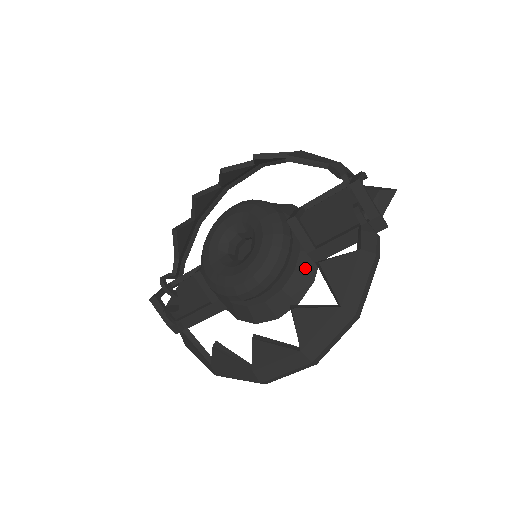
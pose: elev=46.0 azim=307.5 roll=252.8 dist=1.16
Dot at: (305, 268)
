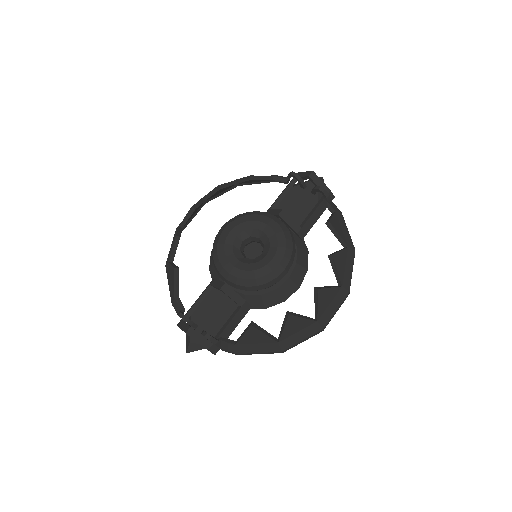
Dot at: (300, 244)
